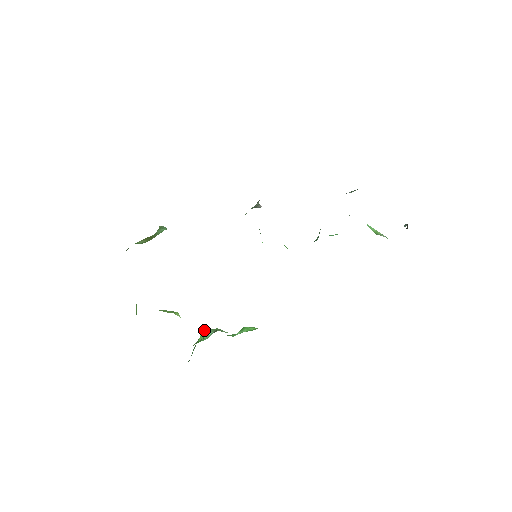
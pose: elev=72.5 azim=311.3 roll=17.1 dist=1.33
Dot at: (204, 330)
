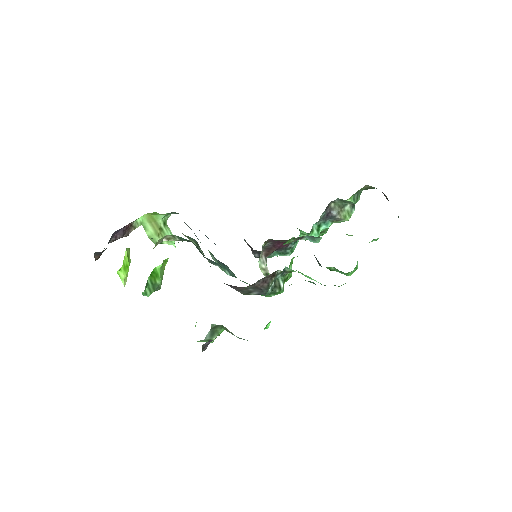
Dot at: occluded
